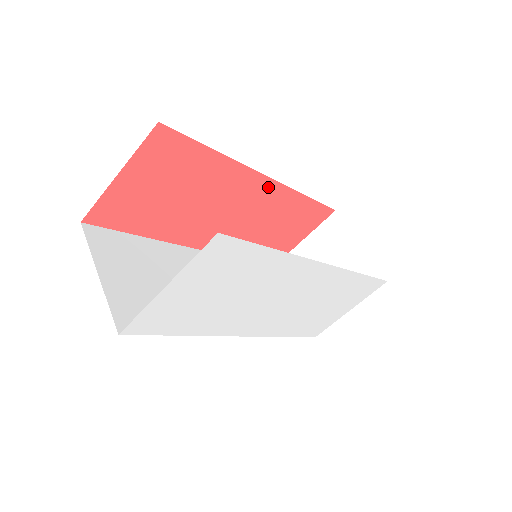
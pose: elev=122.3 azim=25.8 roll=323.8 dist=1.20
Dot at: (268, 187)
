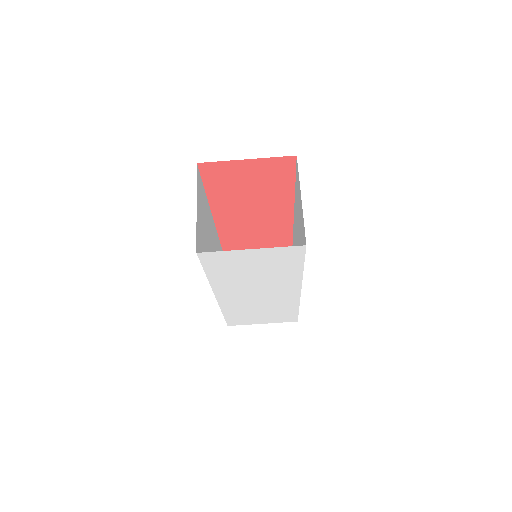
Dot at: (286, 221)
